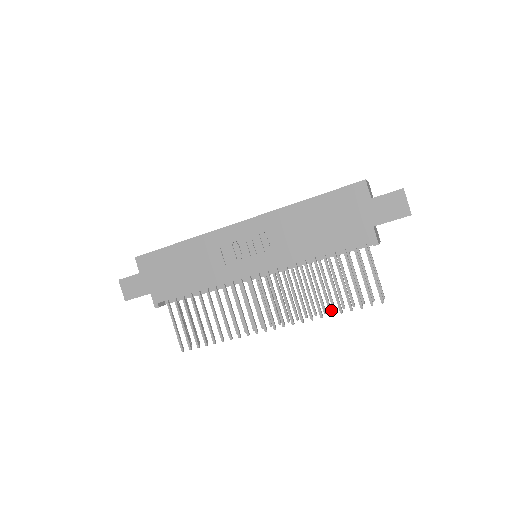
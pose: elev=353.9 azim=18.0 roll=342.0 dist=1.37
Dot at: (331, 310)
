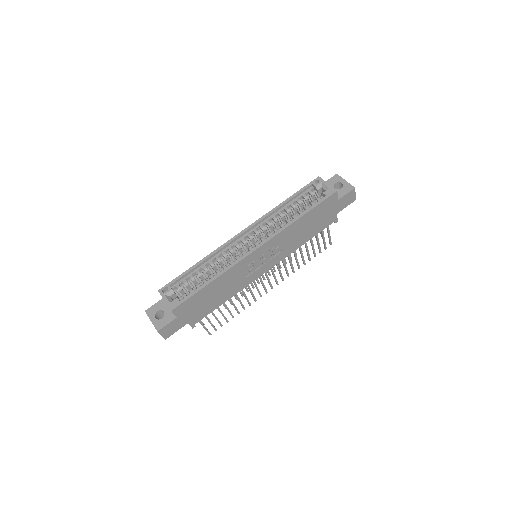
Dot at: (305, 263)
